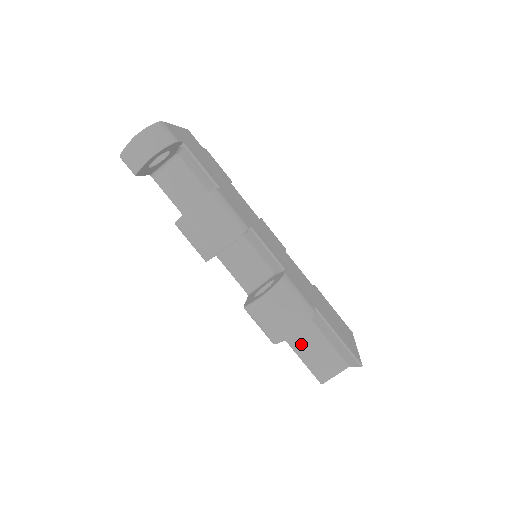
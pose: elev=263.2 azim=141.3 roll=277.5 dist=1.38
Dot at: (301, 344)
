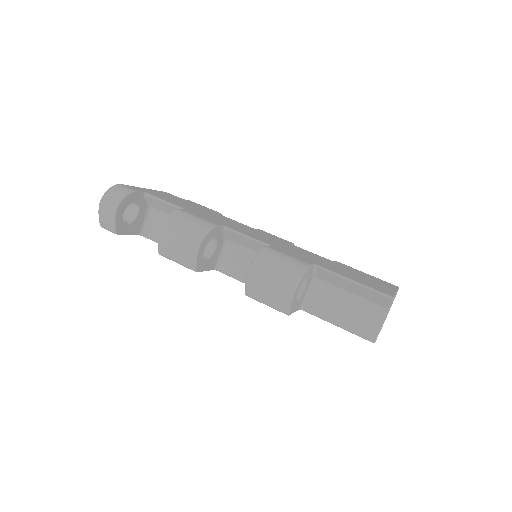
Dot at: (330, 311)
